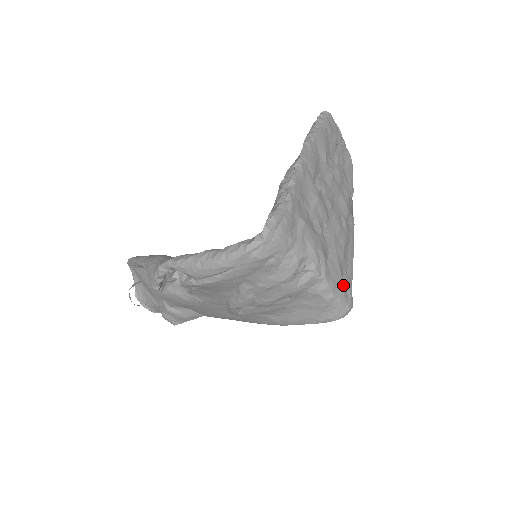
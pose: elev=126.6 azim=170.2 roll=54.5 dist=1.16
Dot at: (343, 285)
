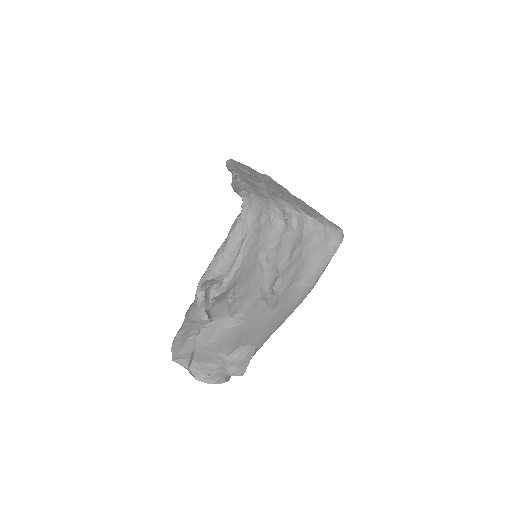
Dot at: (323, 218)
